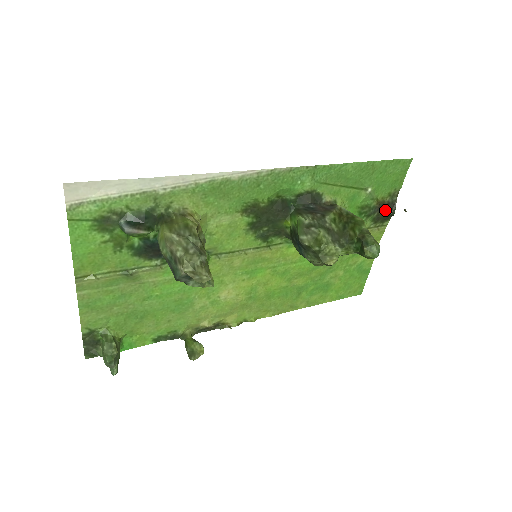
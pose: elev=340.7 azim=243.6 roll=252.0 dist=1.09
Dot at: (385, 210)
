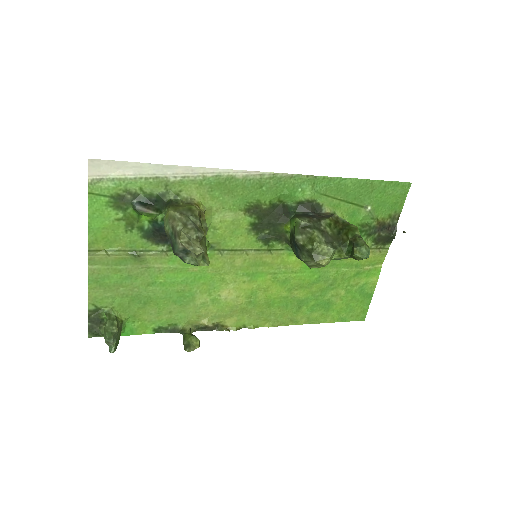
Dot at: (386, 232)
